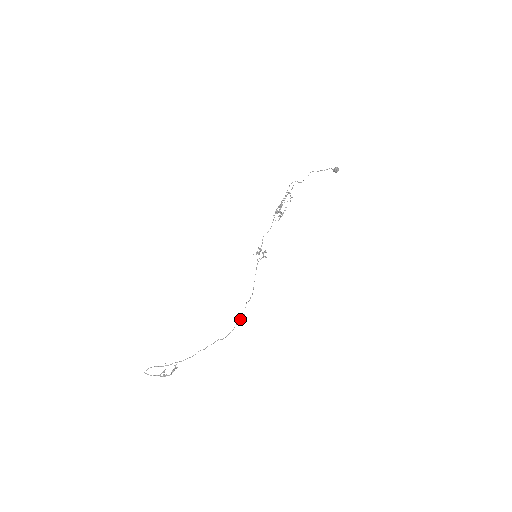
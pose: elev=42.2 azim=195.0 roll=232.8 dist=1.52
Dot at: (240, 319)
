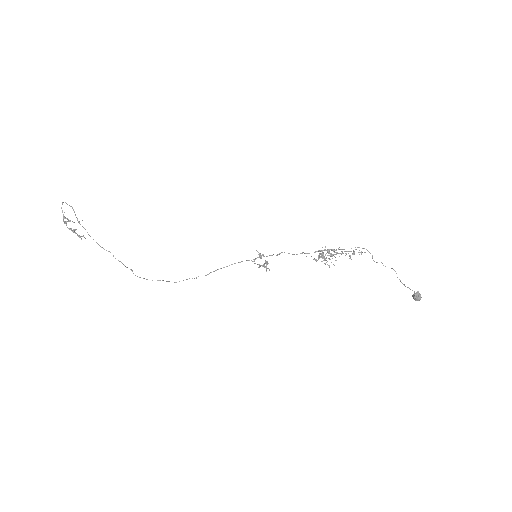
Dot at: (168, 281)
